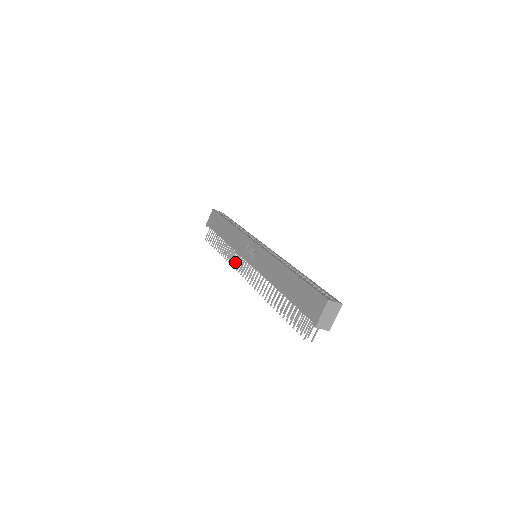
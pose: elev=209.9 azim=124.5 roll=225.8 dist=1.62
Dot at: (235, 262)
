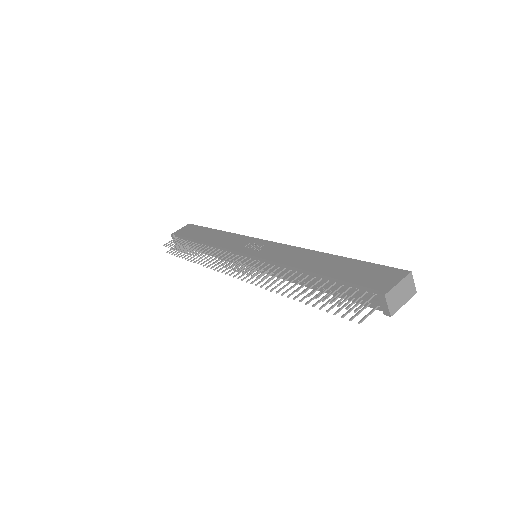
Dot at: (209, 265)
